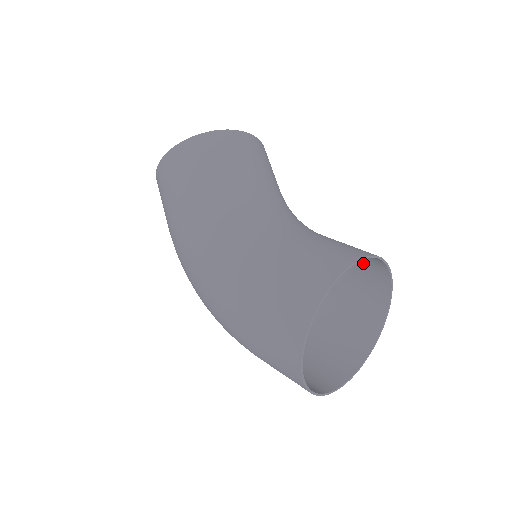
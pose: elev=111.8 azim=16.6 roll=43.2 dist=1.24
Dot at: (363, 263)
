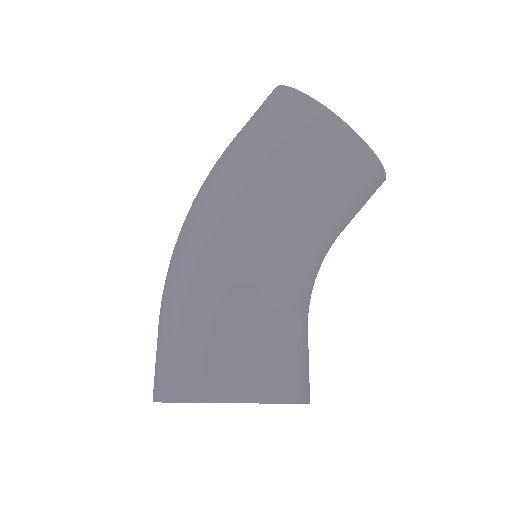
Dot at: occluded
